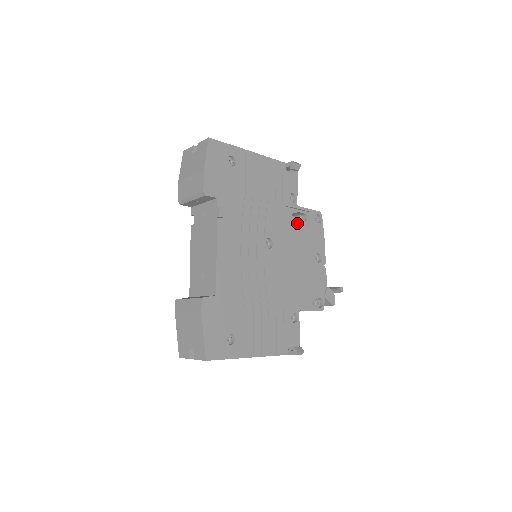
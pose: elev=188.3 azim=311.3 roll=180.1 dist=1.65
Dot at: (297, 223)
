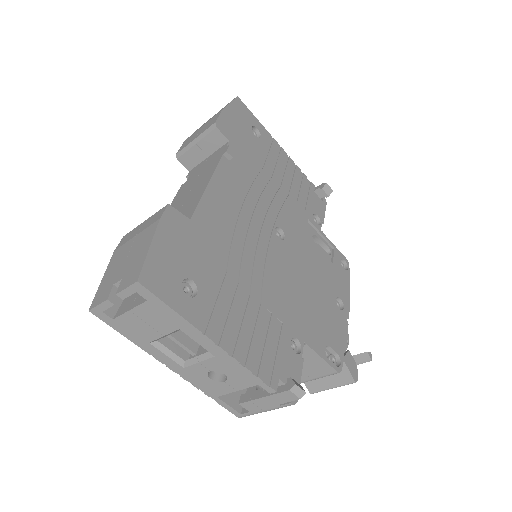
Dot at: (318, 248)
